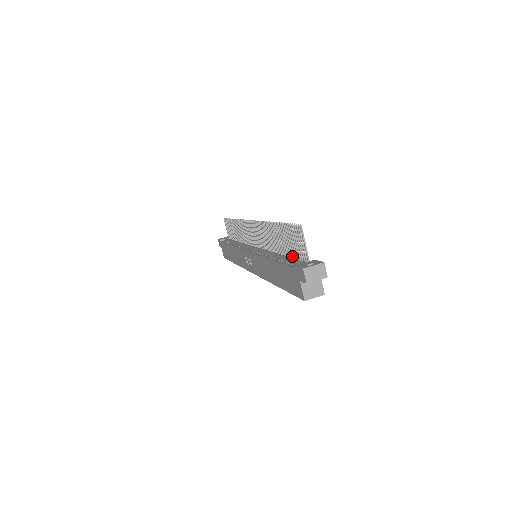
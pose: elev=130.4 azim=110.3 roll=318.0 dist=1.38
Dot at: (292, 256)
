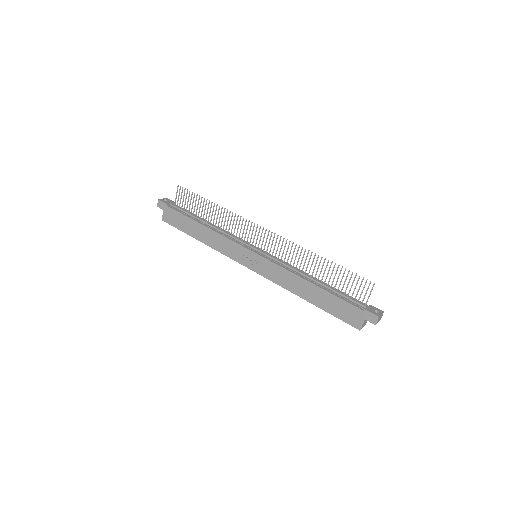
Dot at: (338, 290)
